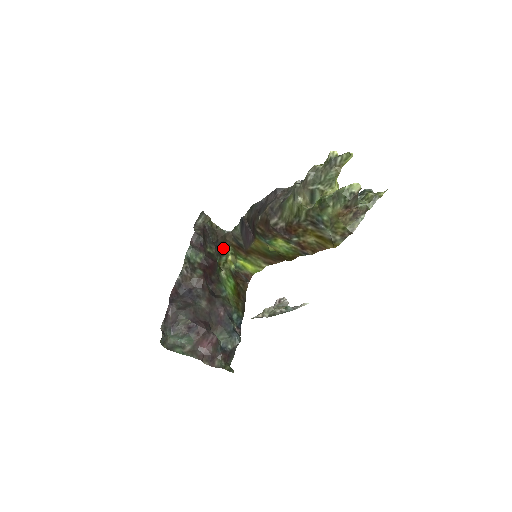
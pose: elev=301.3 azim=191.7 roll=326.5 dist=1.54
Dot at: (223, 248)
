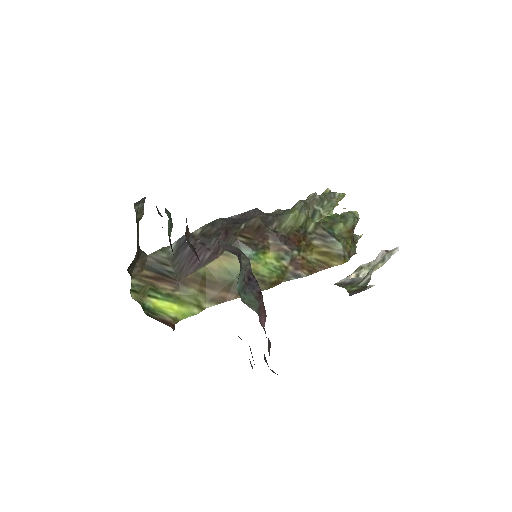
Dot at: occluded
